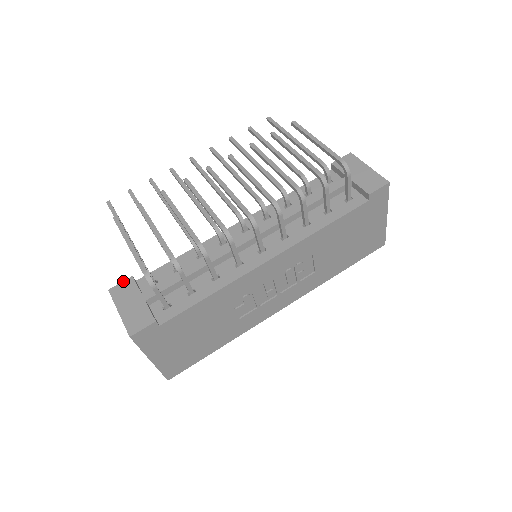
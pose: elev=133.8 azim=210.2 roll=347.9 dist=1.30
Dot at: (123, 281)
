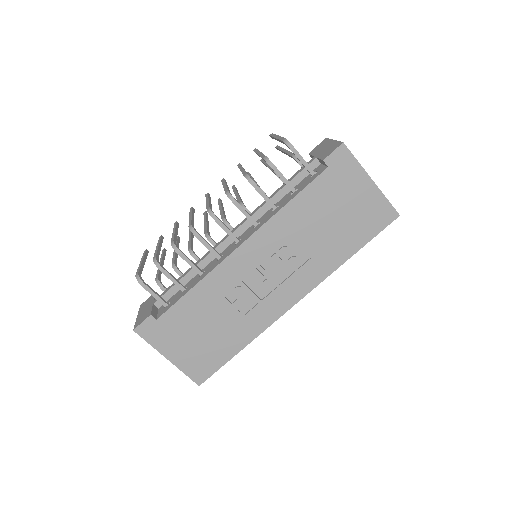
Dot at: (150, 297)
